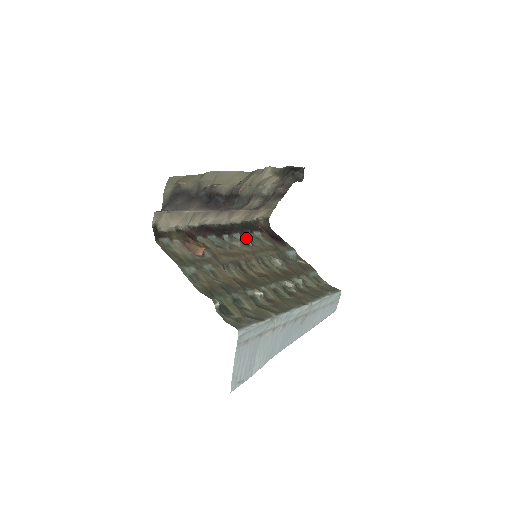
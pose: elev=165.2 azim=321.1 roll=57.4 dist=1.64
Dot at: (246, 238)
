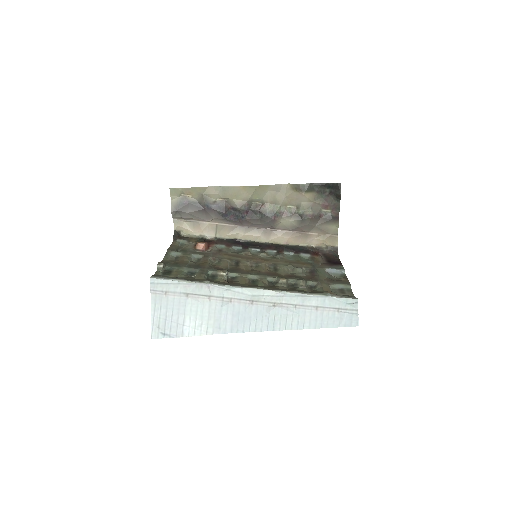
Dot at: (279, 253)
